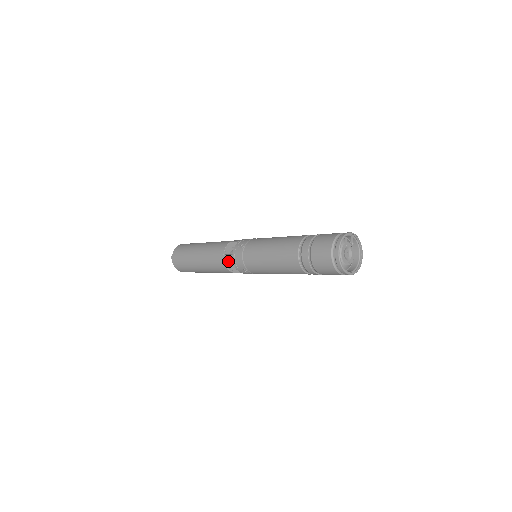
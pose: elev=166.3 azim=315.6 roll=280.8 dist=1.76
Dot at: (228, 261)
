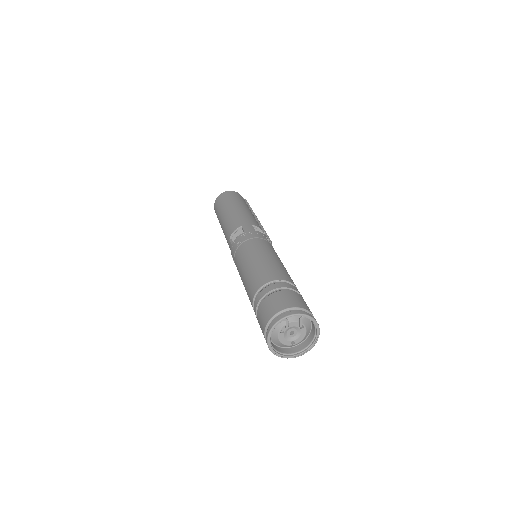
Dot at: (230, 249)
